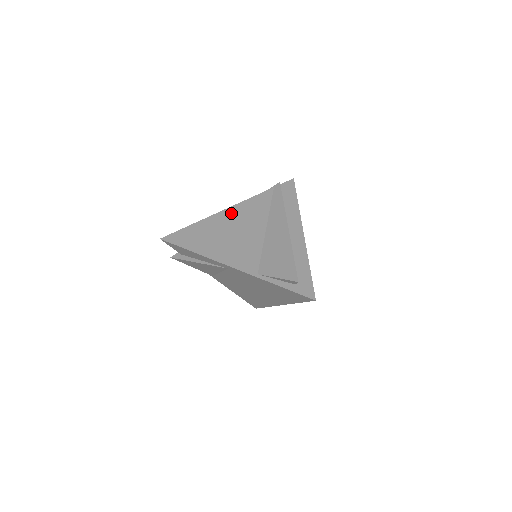
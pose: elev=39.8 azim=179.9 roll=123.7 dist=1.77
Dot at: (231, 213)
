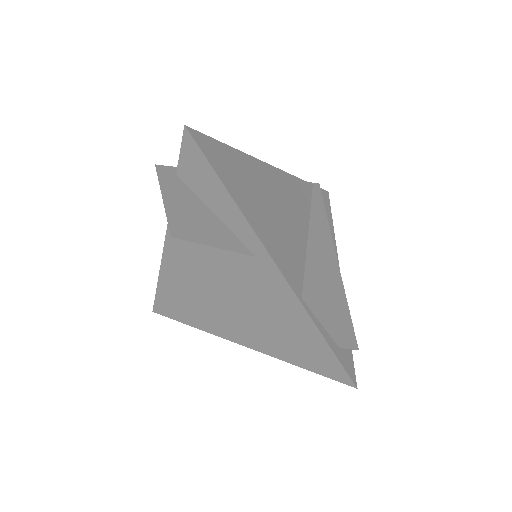
Dot at: (274, 176)
